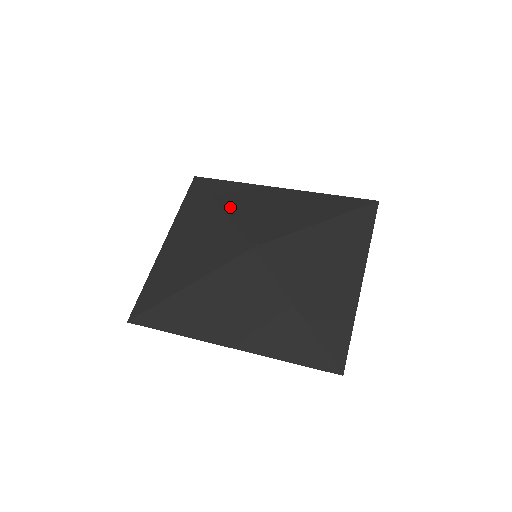
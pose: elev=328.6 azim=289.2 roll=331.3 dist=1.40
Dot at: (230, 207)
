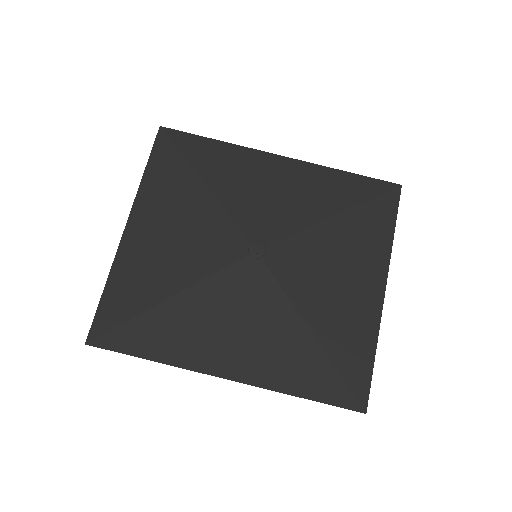
Dot at: (217, 182)
